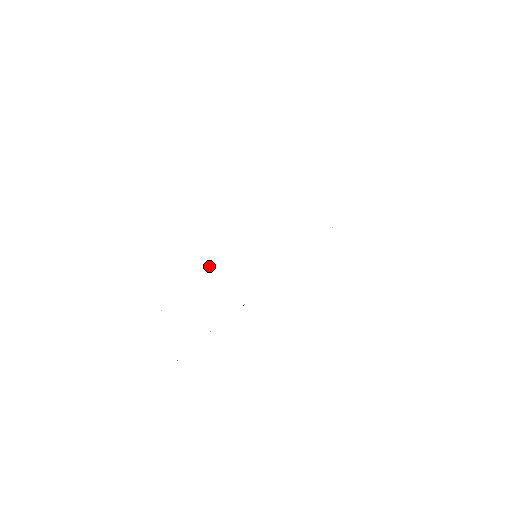
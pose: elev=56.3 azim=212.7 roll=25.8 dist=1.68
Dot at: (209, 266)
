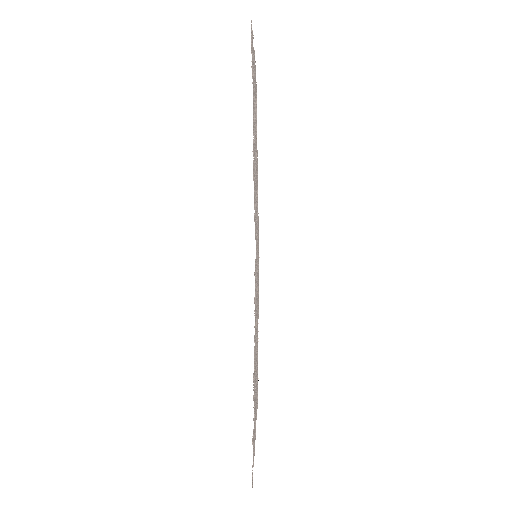
Dot at: (258, 305)
